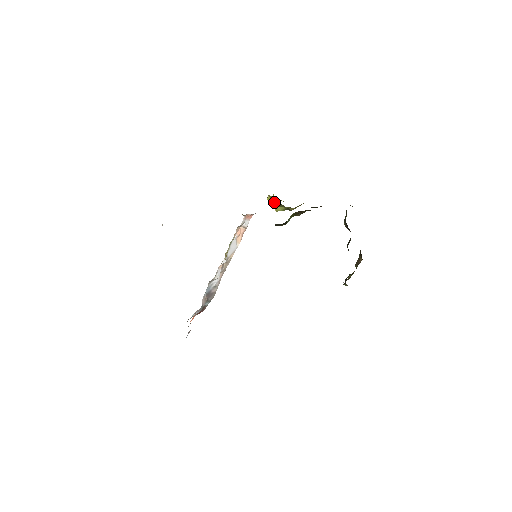
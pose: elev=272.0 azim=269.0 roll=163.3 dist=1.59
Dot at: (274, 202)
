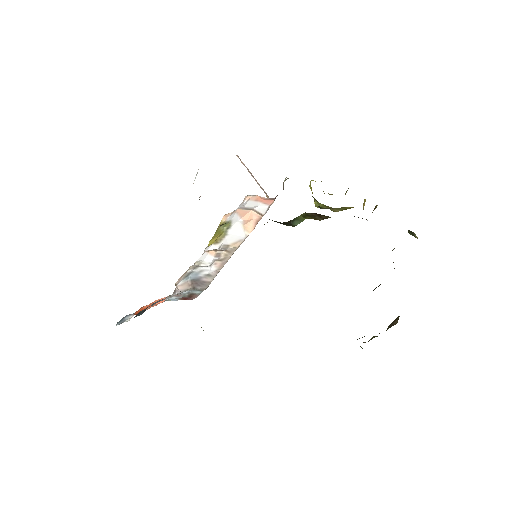
Dot at: occluded
